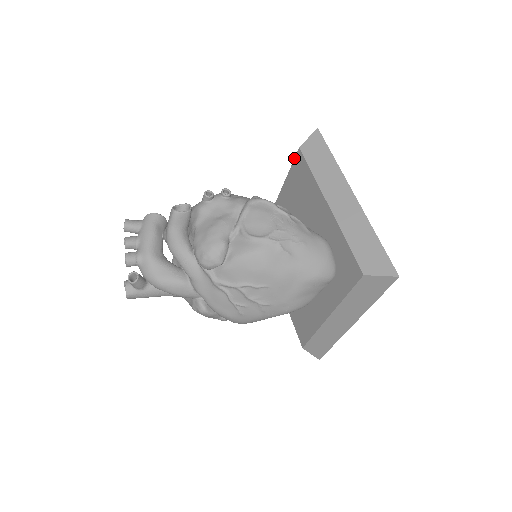
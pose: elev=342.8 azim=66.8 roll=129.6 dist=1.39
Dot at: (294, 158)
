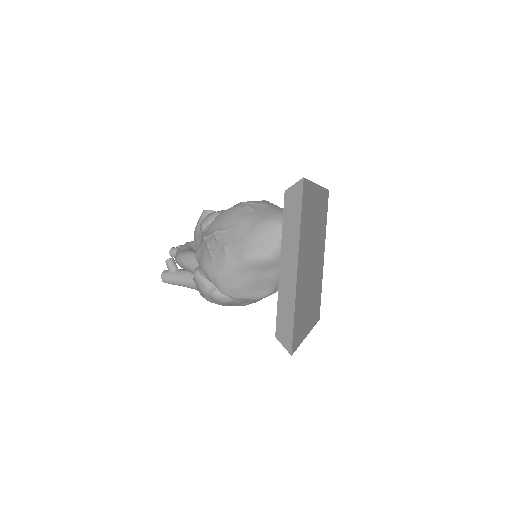
Dot at: occluded
